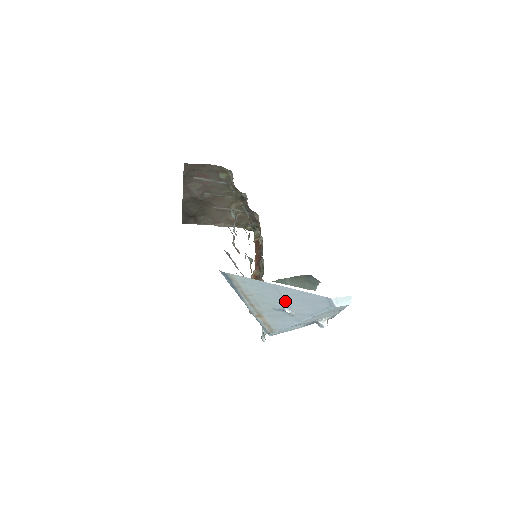
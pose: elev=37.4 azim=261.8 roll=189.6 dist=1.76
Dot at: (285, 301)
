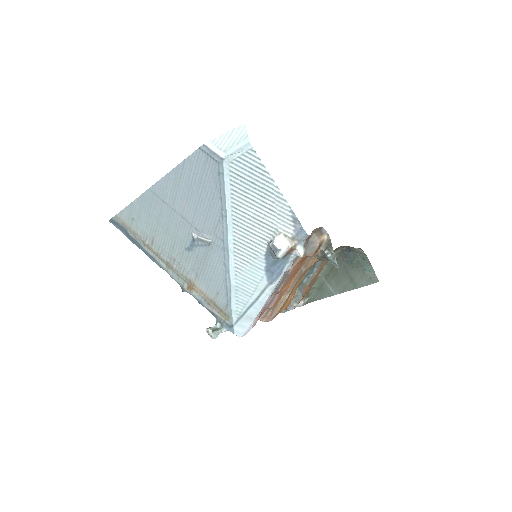
Dot at: (181, 216)
